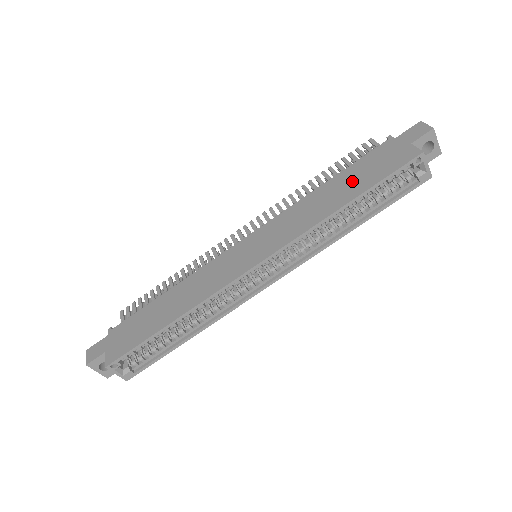
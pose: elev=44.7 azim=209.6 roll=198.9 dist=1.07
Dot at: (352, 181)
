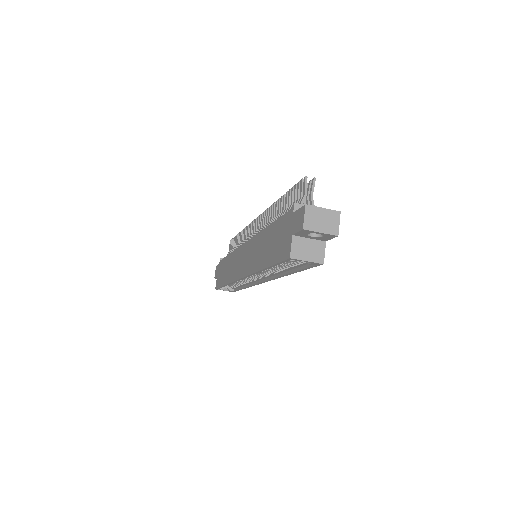
Dot at: (271, 244)
